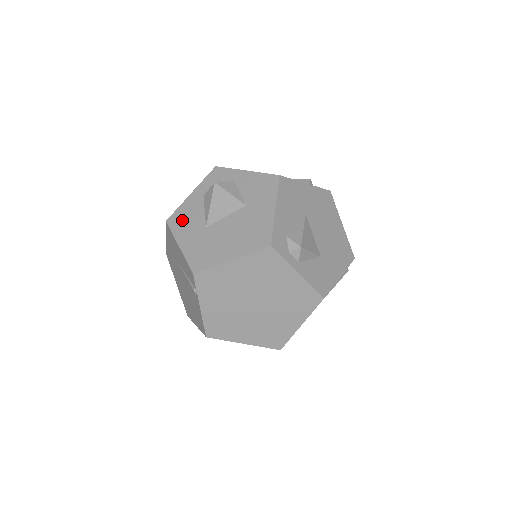
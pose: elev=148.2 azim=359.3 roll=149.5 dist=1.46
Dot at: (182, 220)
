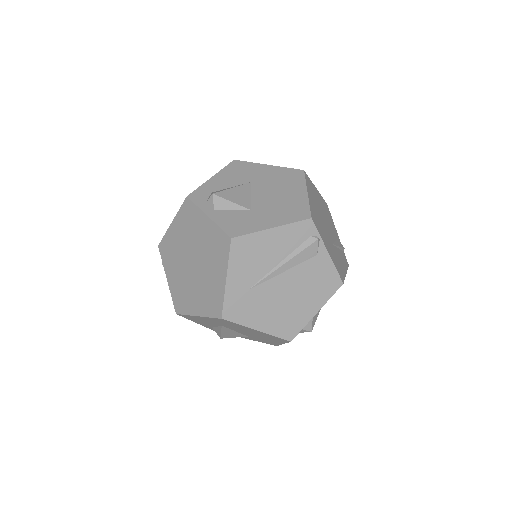
Dot at: occluded
